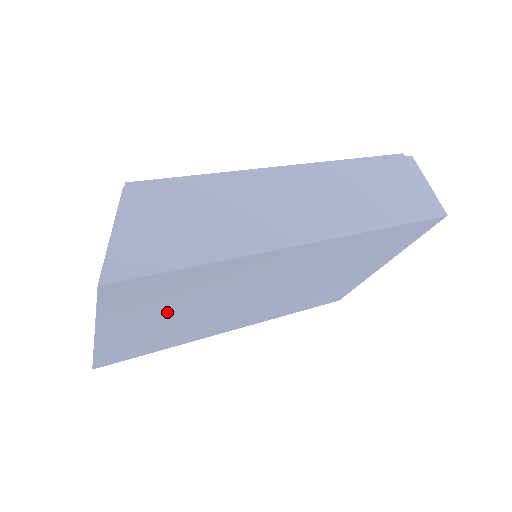
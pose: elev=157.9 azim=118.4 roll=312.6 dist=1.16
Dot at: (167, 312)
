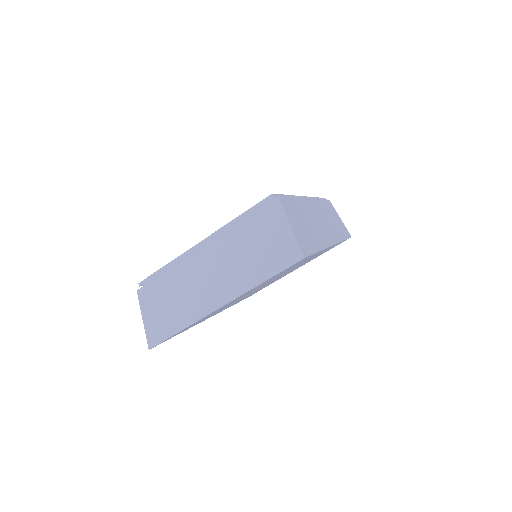
Dot at: occluded
